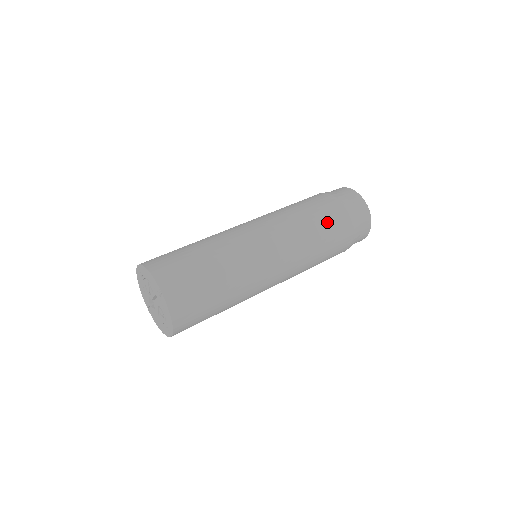
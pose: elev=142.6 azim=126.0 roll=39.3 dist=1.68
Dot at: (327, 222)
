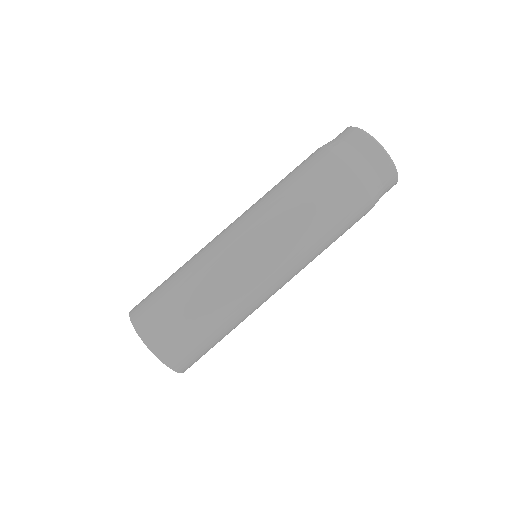
Dot at: (339, 215)
